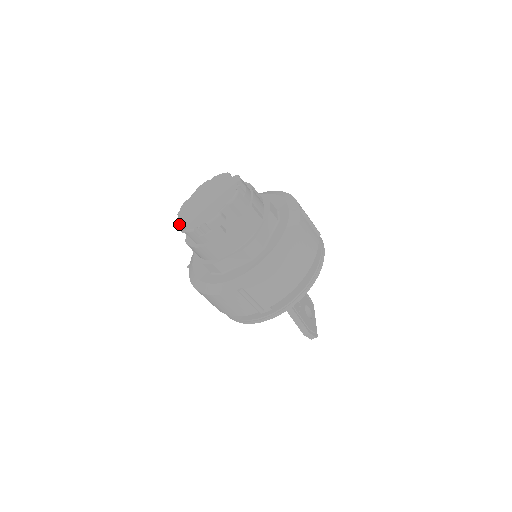
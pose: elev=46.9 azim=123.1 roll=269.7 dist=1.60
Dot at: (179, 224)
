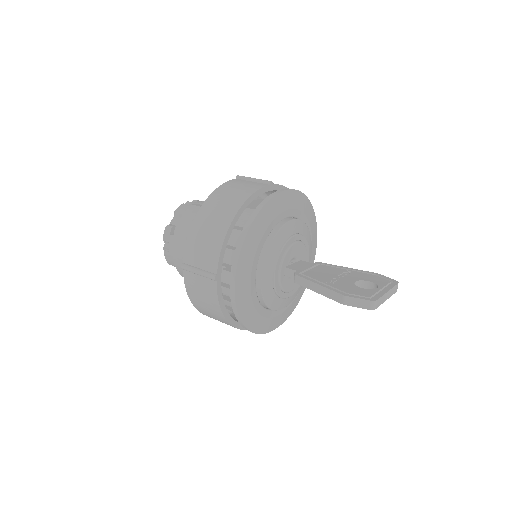
Dot at: occluded
